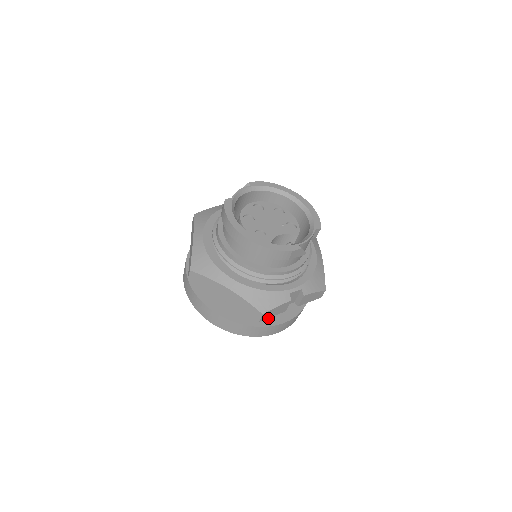
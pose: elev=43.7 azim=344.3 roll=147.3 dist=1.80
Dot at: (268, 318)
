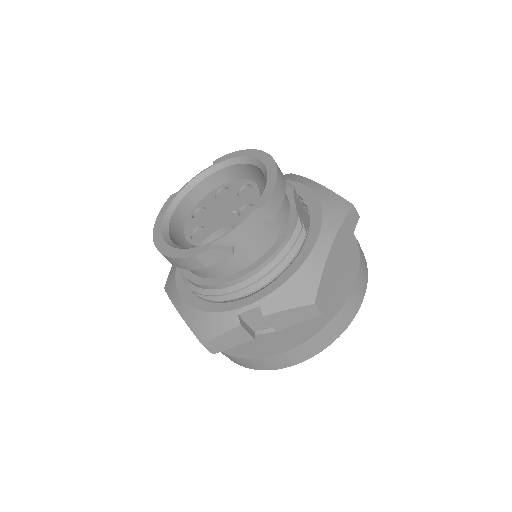
Dot at: (262, 345)
